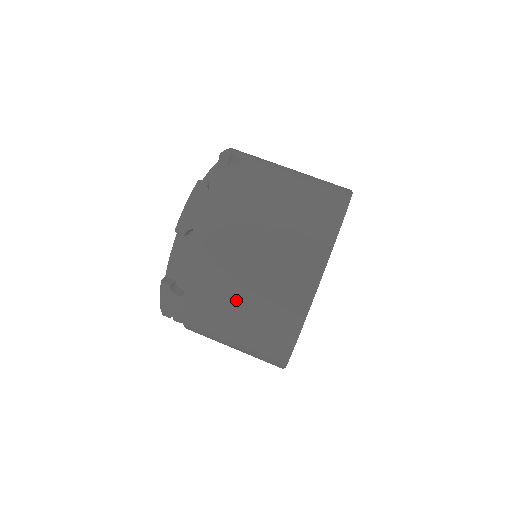
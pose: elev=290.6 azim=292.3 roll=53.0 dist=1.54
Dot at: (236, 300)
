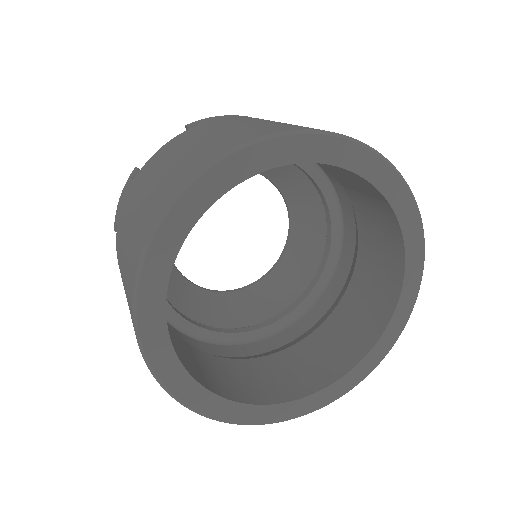
Dot at: (161, 169)
